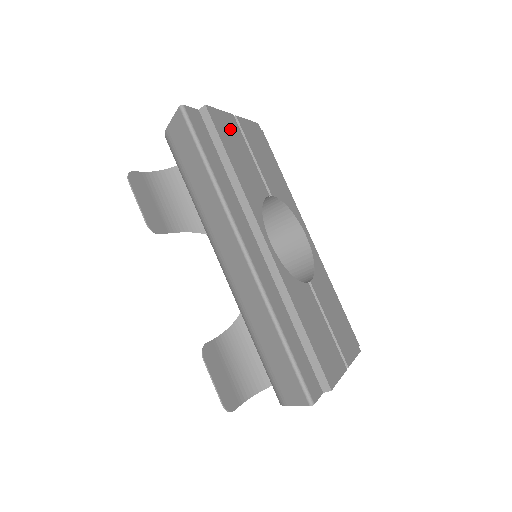
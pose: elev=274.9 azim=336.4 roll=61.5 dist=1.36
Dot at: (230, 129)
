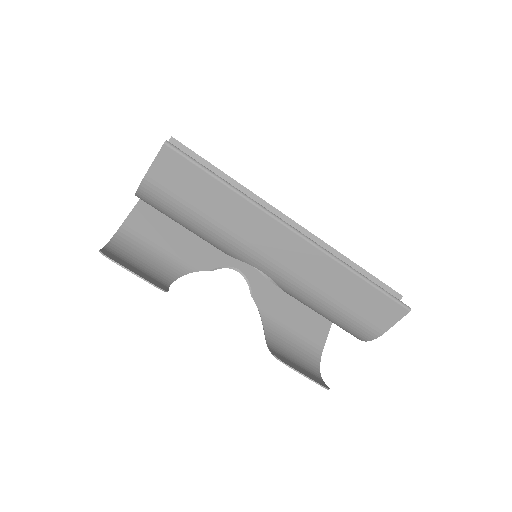
Dot at: occluded
